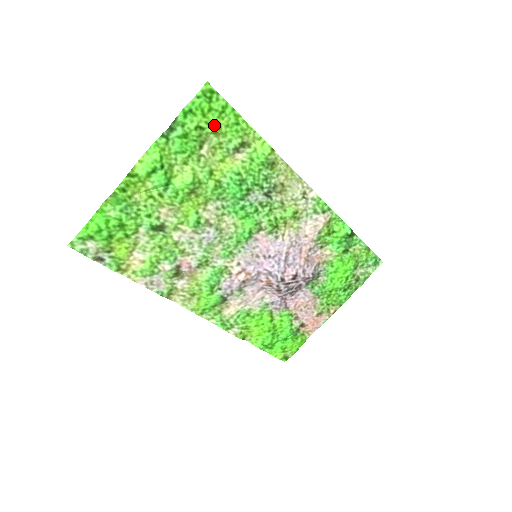
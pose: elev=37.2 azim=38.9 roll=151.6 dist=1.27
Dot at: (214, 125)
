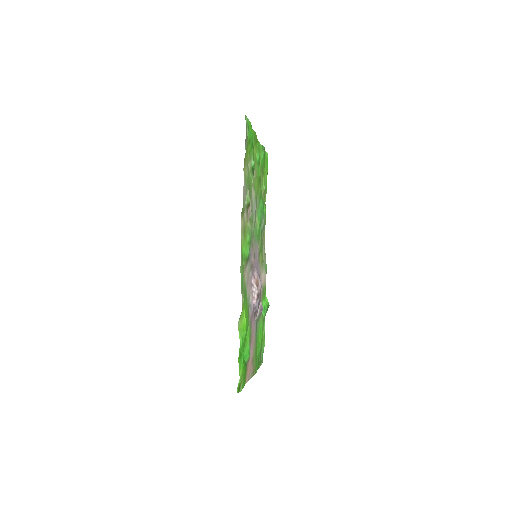
Dot at: (265, 171)
